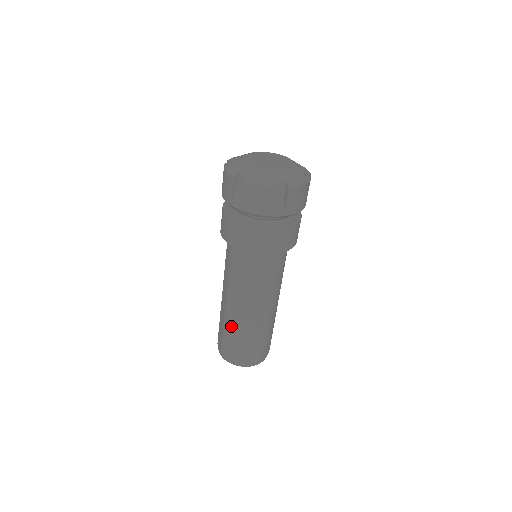
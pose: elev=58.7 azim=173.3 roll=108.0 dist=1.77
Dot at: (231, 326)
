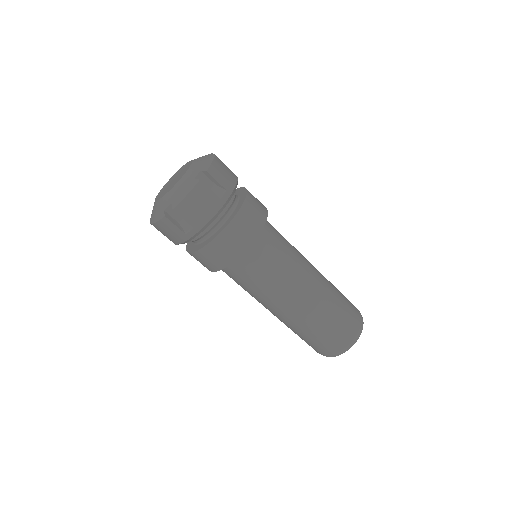
Dot at: (287, 326)
